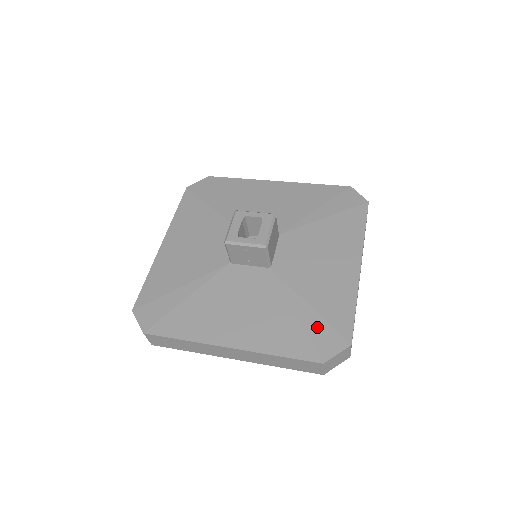
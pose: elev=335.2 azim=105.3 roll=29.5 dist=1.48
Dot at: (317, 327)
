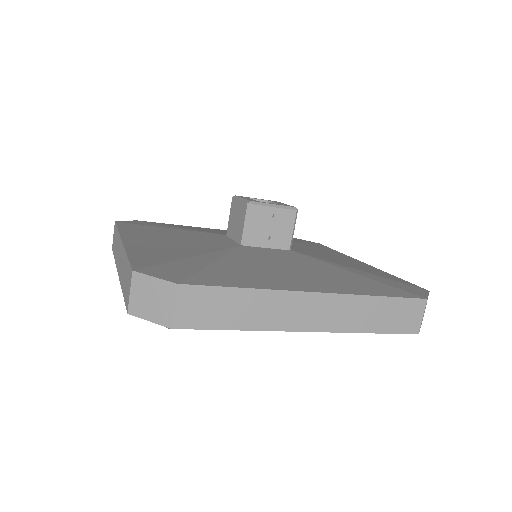
Dot at: (386, 281)
